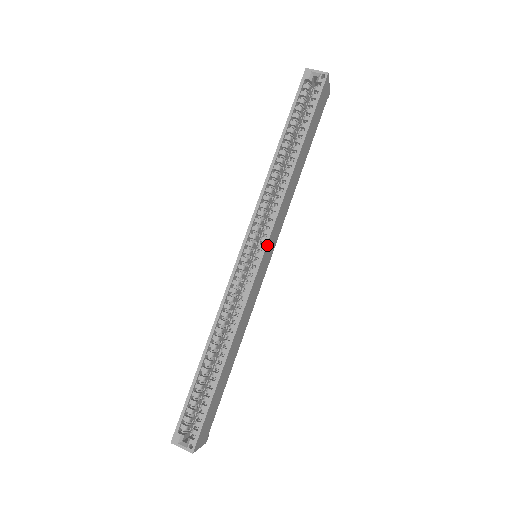
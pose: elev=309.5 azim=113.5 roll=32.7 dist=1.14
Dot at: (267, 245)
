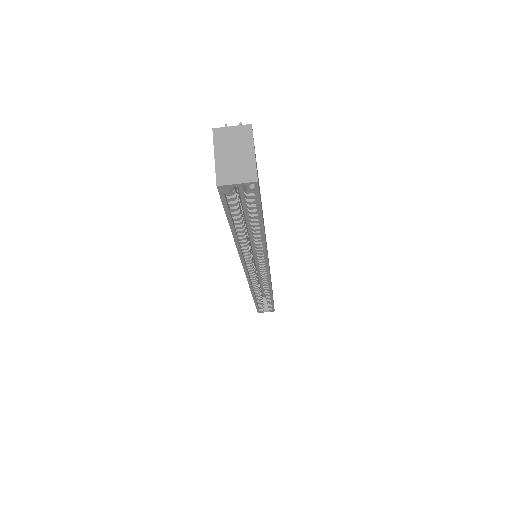
Dot at: occluded
